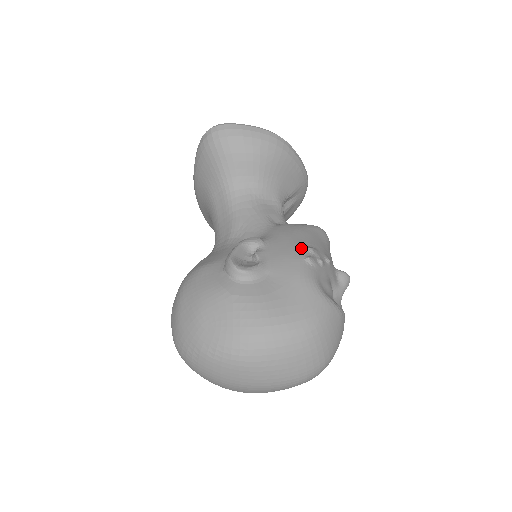
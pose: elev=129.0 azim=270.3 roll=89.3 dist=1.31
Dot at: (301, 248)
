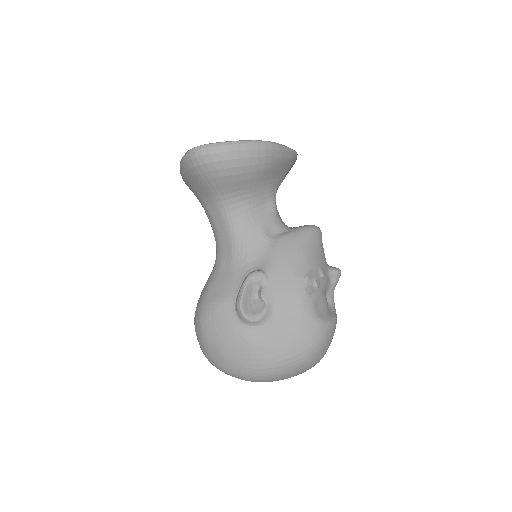
Dot at: (299, 279)
